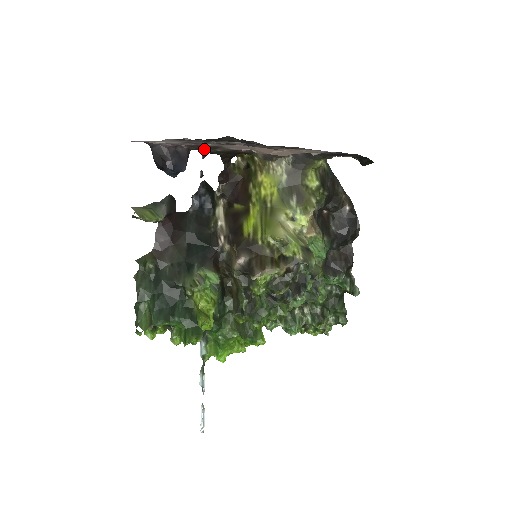
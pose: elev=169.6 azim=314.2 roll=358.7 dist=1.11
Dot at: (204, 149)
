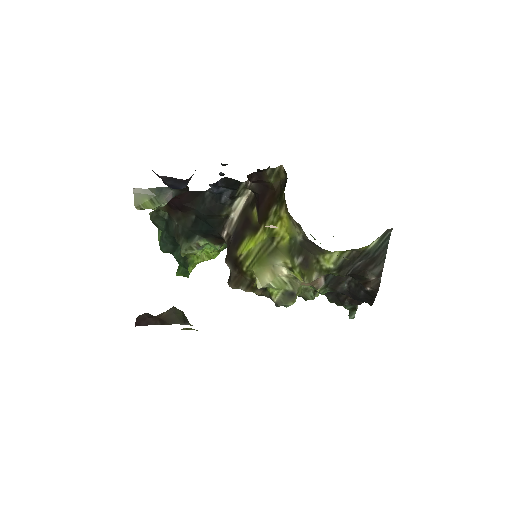
Dot at: occluded
